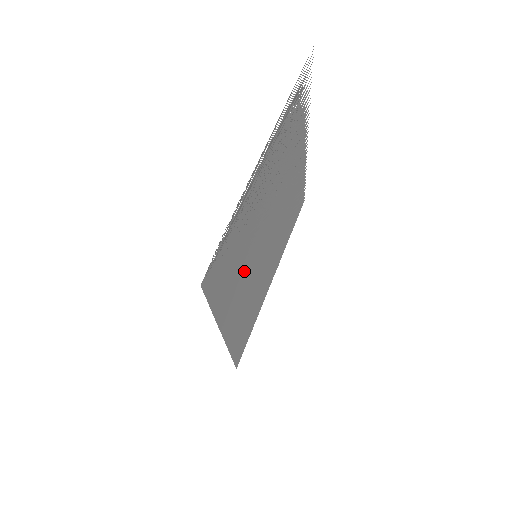
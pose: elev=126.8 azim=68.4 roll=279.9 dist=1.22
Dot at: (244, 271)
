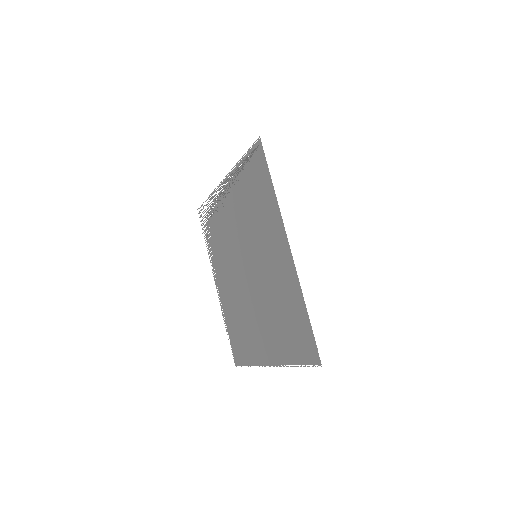
Dot at: (261, 236)
